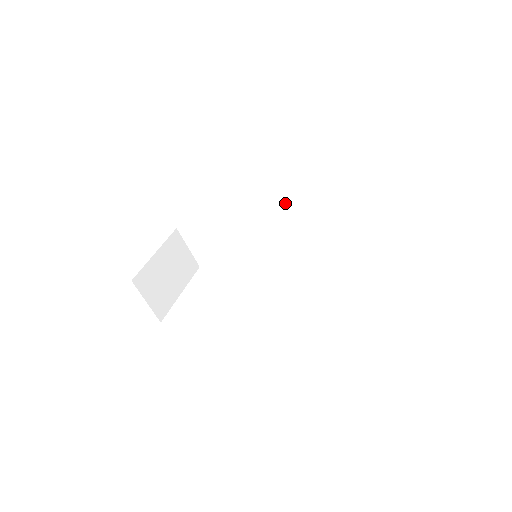
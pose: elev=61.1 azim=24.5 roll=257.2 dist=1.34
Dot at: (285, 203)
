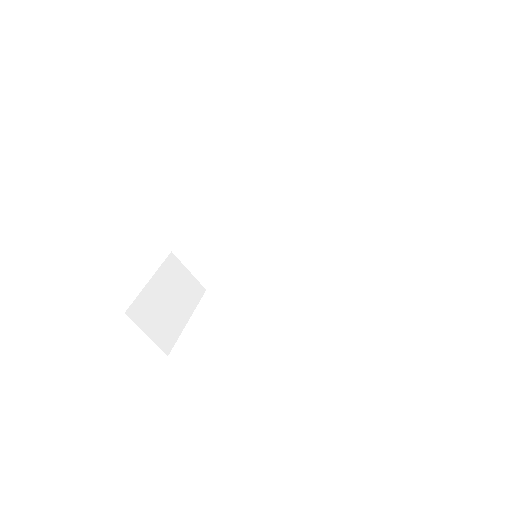
Dot at: (277, 191)
